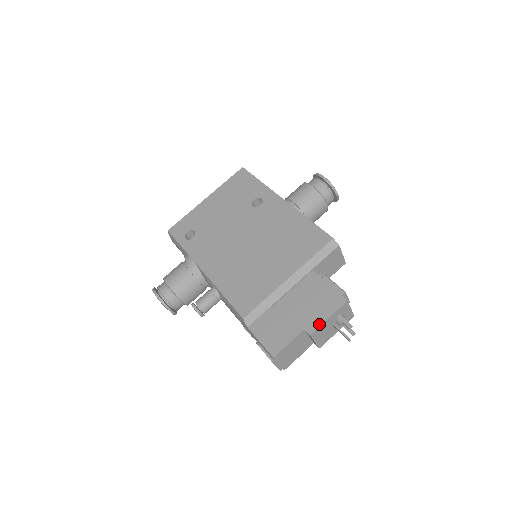
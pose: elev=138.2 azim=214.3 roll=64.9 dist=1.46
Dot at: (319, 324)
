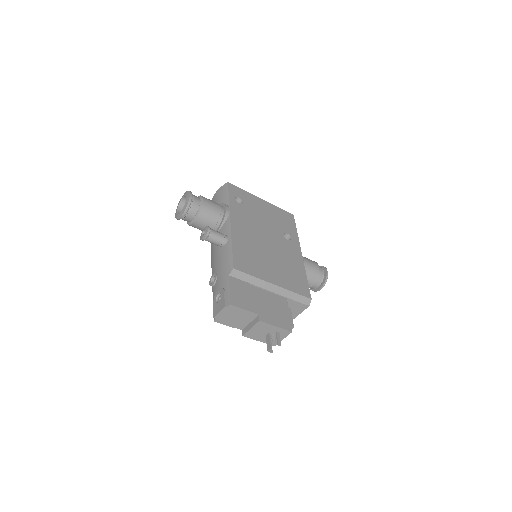
Dot at: (269, 322)
